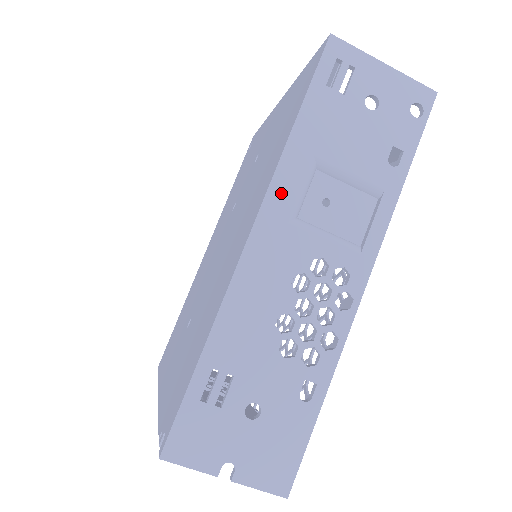
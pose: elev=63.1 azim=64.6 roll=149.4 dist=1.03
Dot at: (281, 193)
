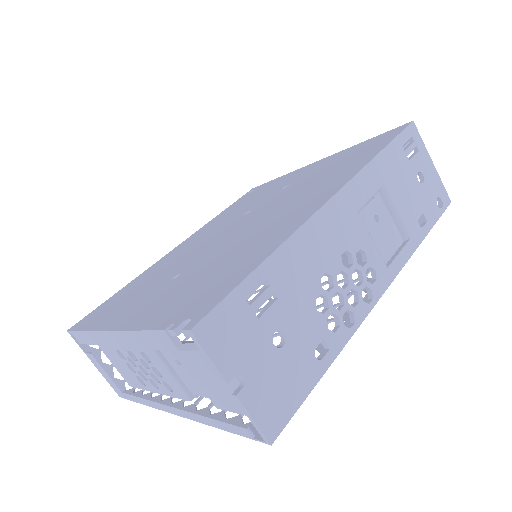
Dot at: (358, 188)
